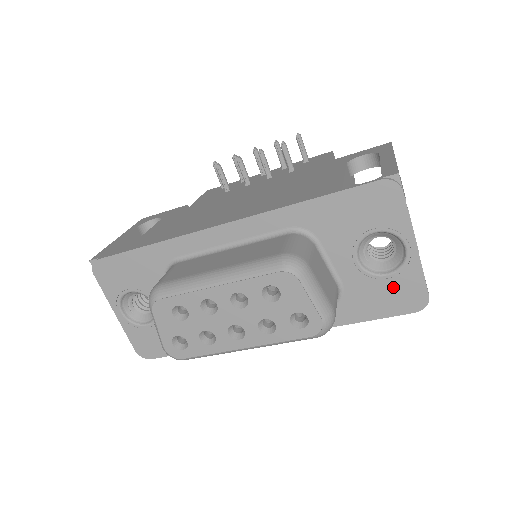
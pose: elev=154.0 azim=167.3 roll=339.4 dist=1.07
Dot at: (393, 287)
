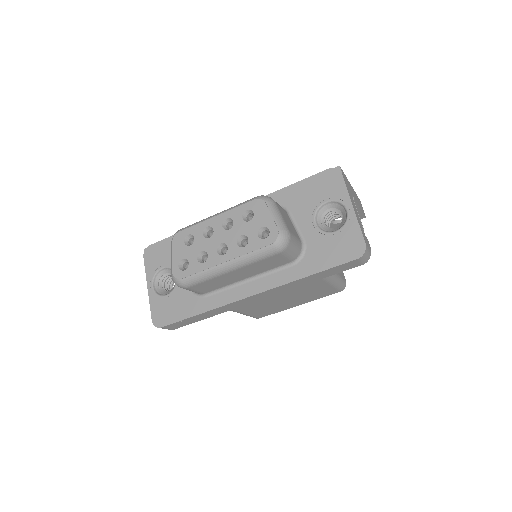
Dot at: (340, 240)
